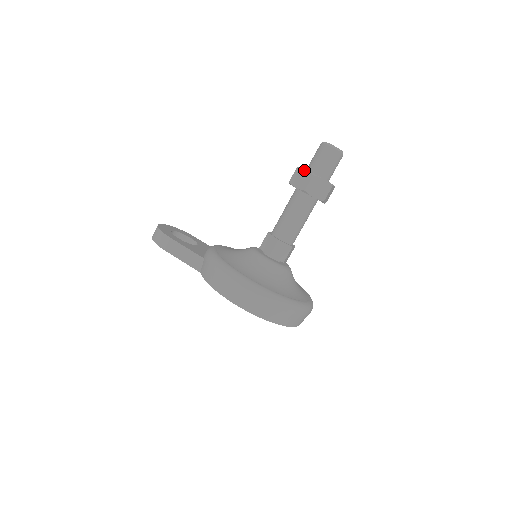
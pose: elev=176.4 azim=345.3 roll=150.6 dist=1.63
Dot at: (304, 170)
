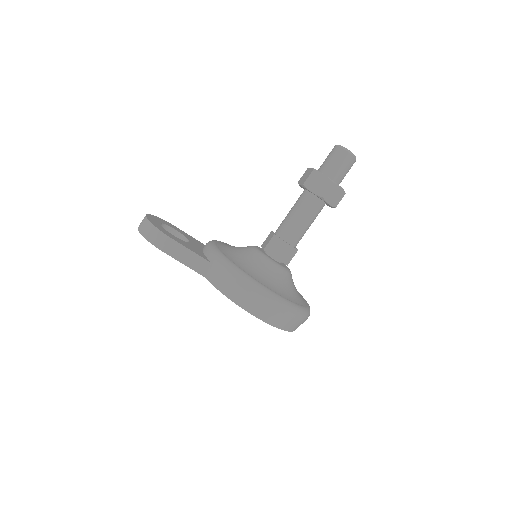
Dot at: (322, 175)
